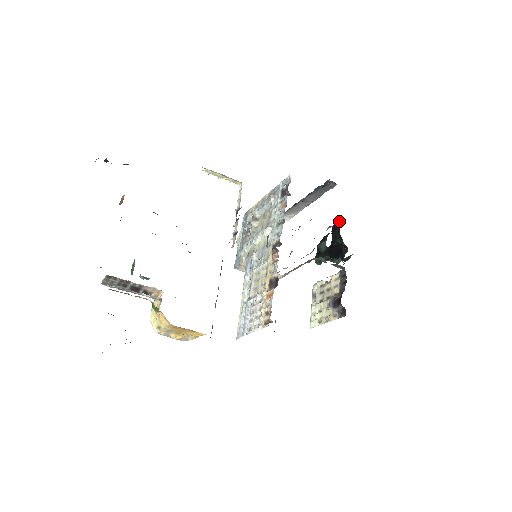
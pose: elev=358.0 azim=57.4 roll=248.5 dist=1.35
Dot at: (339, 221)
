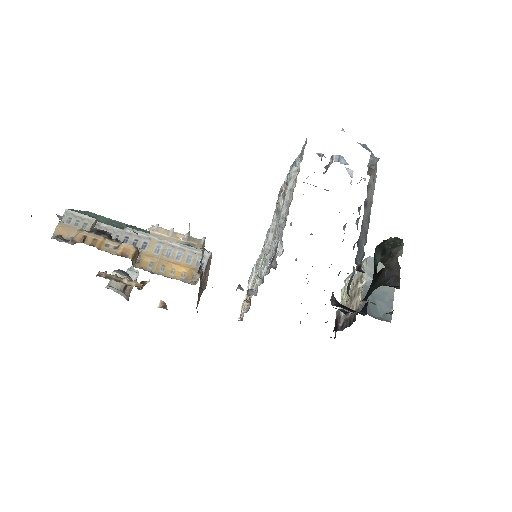
Dot at: (377, 286)
